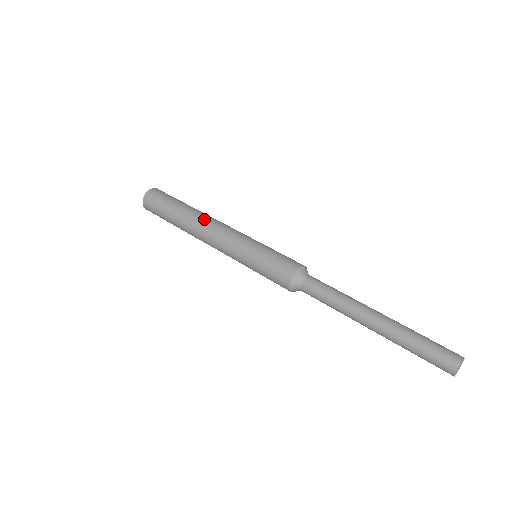
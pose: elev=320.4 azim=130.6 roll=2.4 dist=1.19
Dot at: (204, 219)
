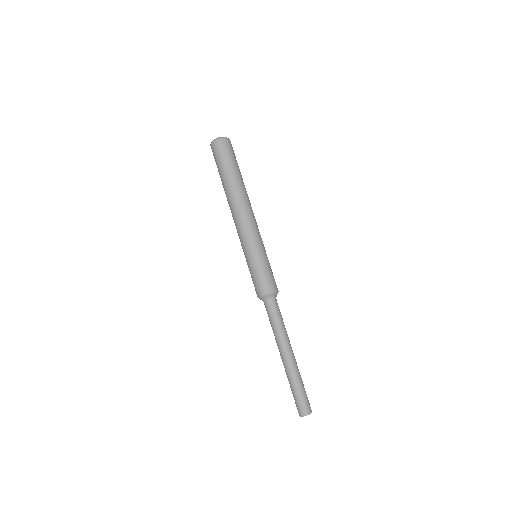
Dot at: (236, 204)
